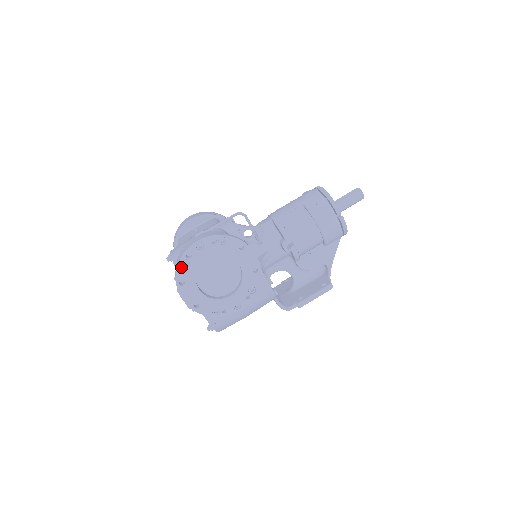
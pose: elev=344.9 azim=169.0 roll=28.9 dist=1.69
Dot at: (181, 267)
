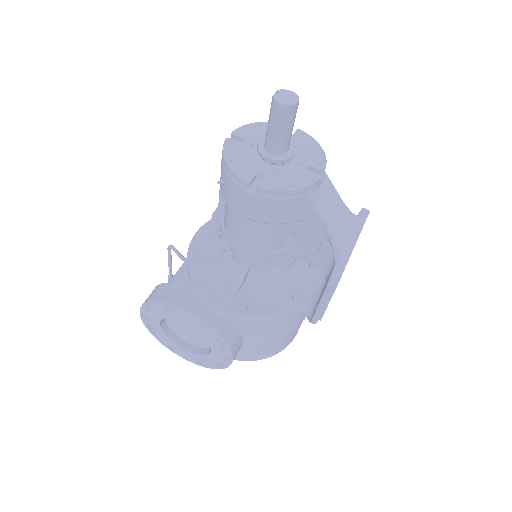
Dot at: (157, 336)
